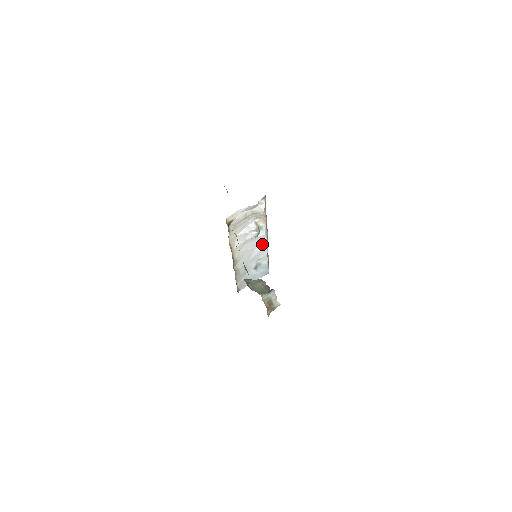
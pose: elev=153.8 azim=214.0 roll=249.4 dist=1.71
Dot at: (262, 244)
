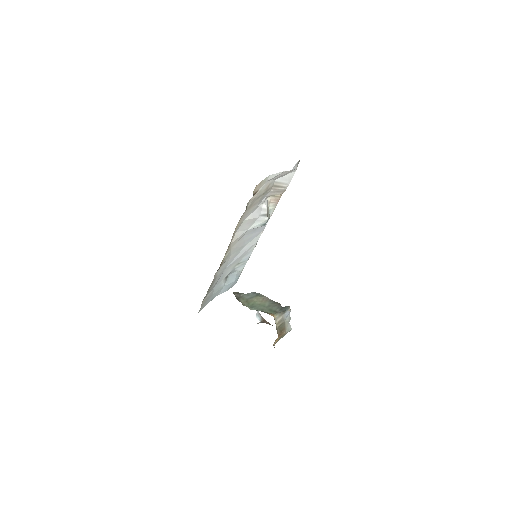
Dot at: (254, 239)
